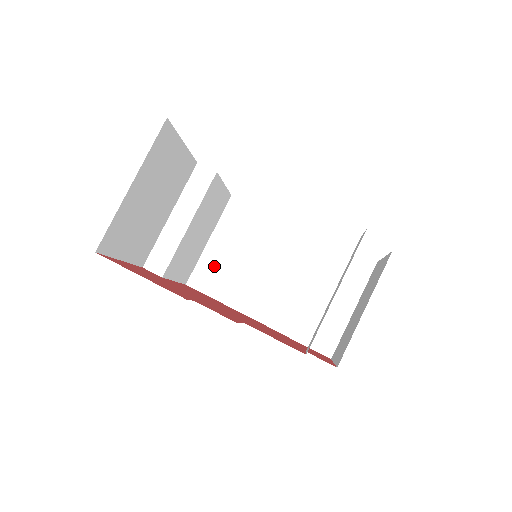
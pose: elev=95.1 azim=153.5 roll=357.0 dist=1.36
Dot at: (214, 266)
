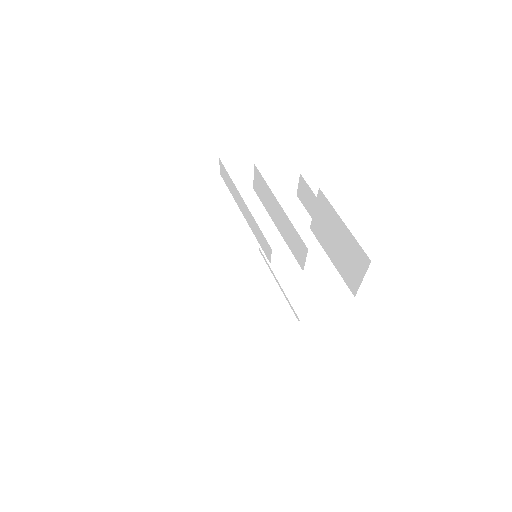
Dot at: (223, 325)
